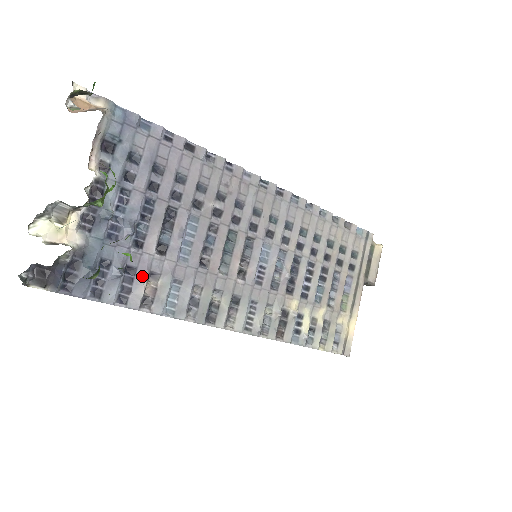
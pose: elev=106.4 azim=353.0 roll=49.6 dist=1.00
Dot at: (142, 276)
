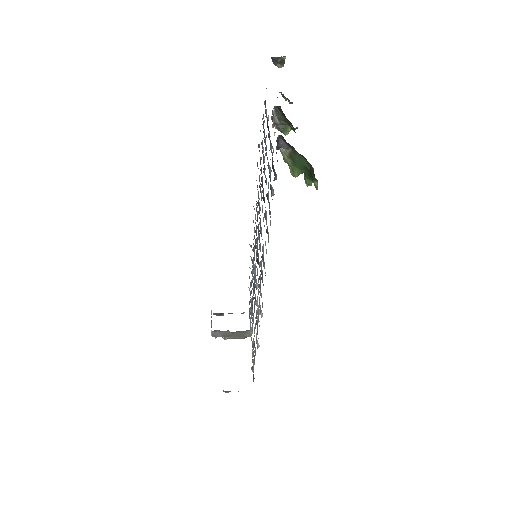
Dot at: occluded
